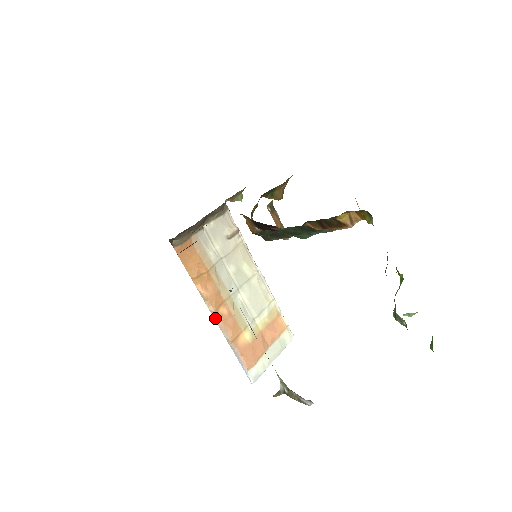
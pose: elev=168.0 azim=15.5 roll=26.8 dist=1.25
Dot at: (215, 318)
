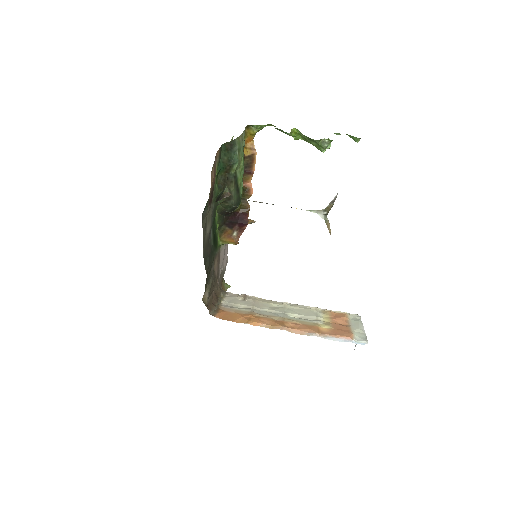
Dot at: (290, 331)
